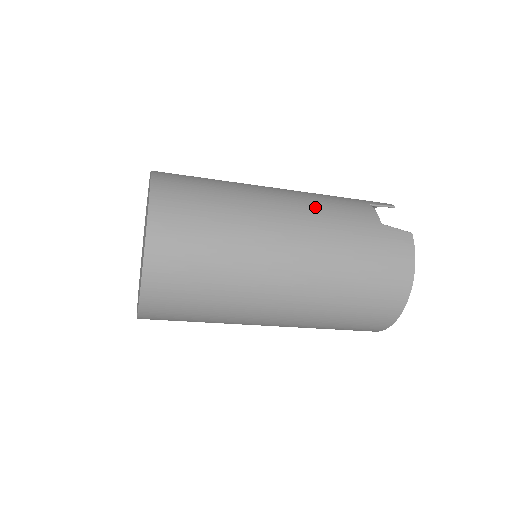
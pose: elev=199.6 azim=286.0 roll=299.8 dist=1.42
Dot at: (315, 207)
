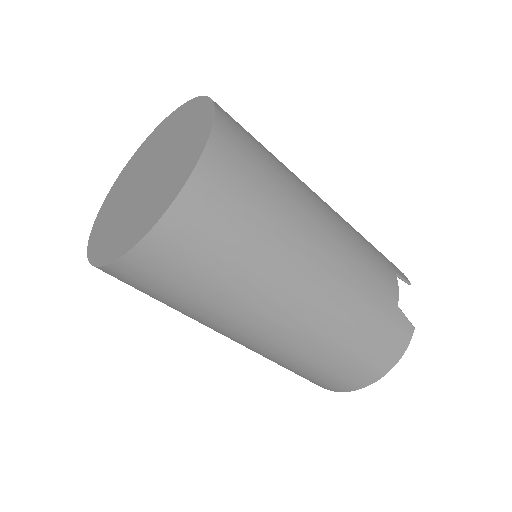
Dot at: (355, 256)
